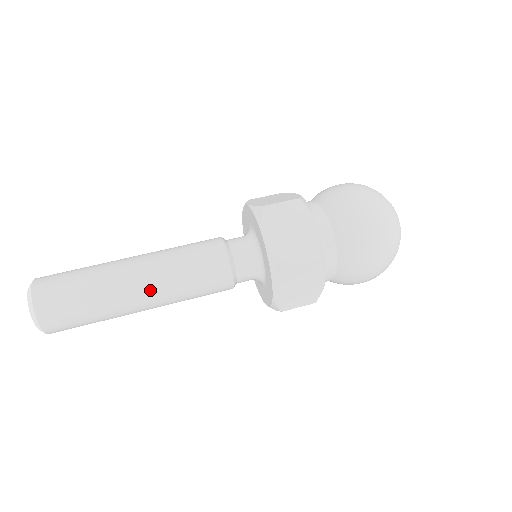
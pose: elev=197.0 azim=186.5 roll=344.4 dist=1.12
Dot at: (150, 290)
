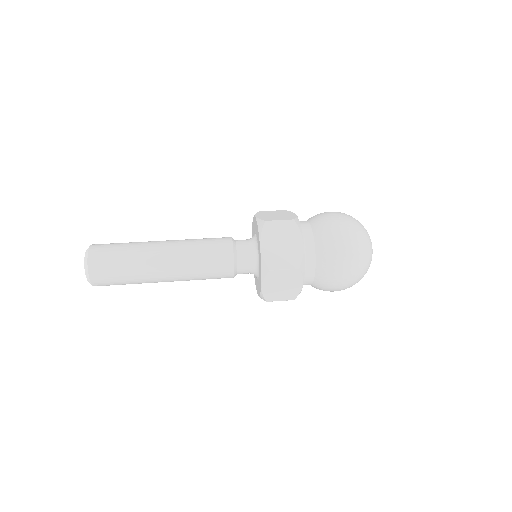
Dot at: (171, 247)
